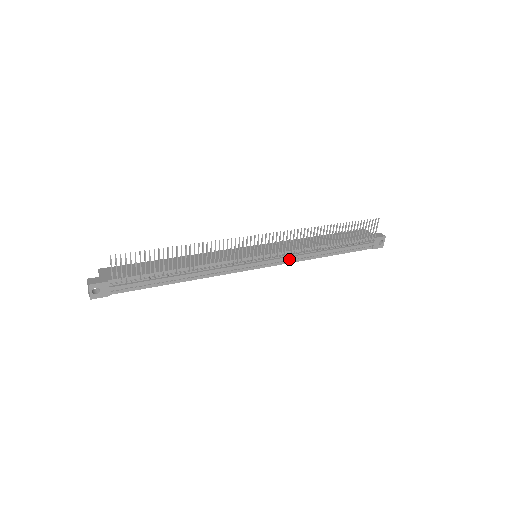
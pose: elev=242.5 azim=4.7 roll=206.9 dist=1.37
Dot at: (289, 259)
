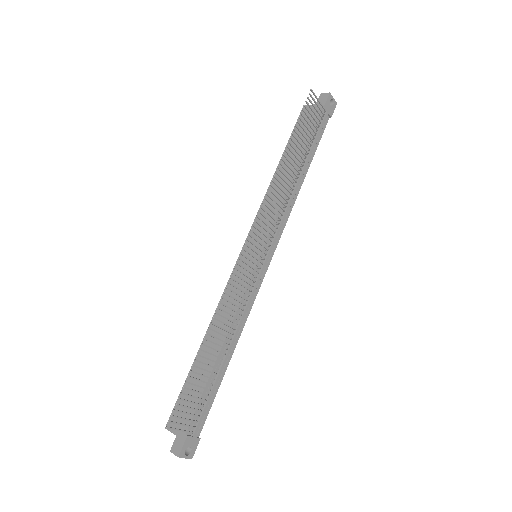
Dot at: (282, 223)
